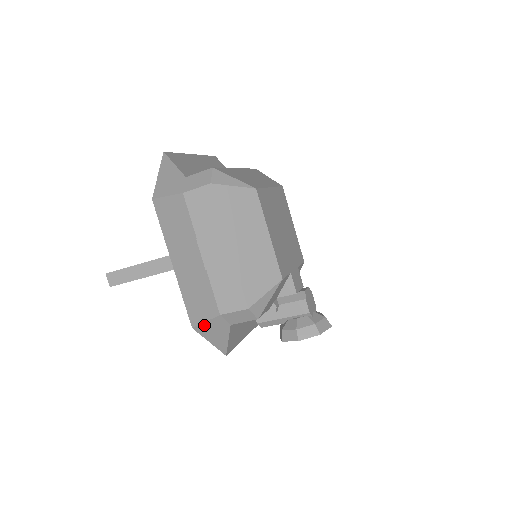
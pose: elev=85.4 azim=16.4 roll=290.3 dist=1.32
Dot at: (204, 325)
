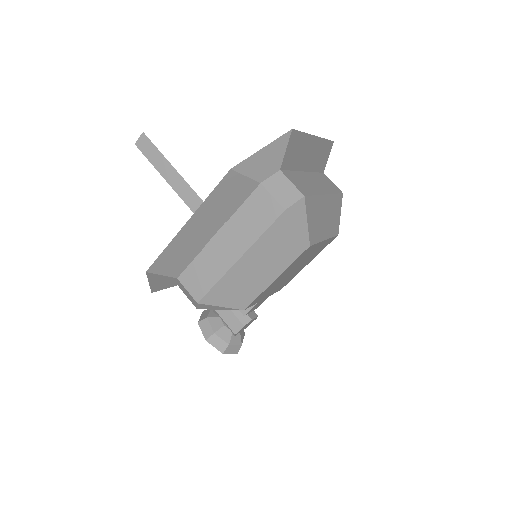
Dot at: (157, 275)
